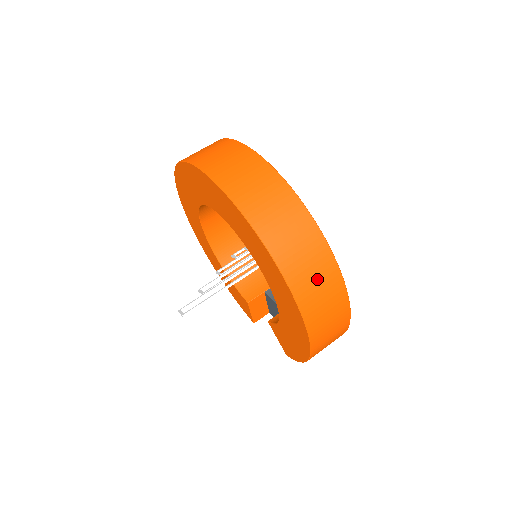
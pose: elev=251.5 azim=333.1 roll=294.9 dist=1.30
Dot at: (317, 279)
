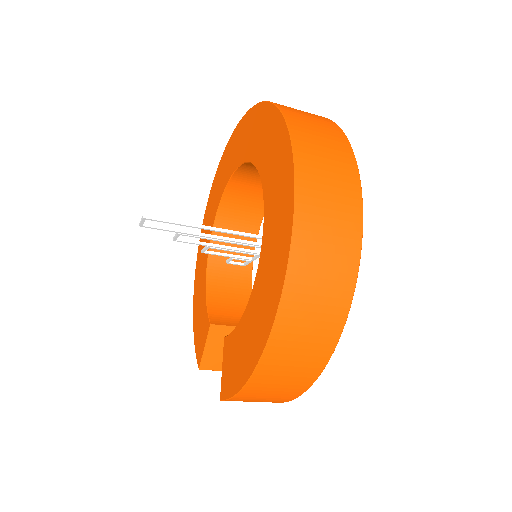
Dot at: (331, 222)
